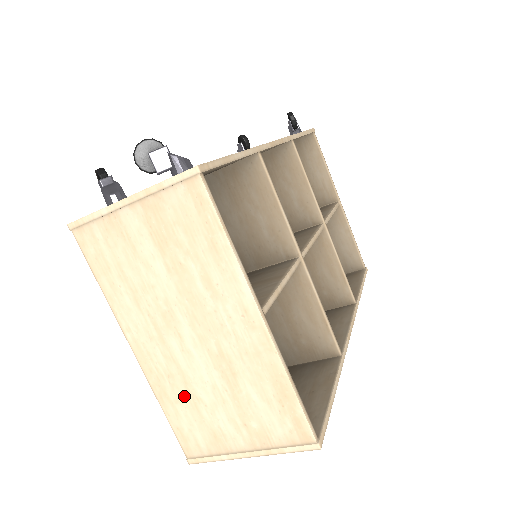
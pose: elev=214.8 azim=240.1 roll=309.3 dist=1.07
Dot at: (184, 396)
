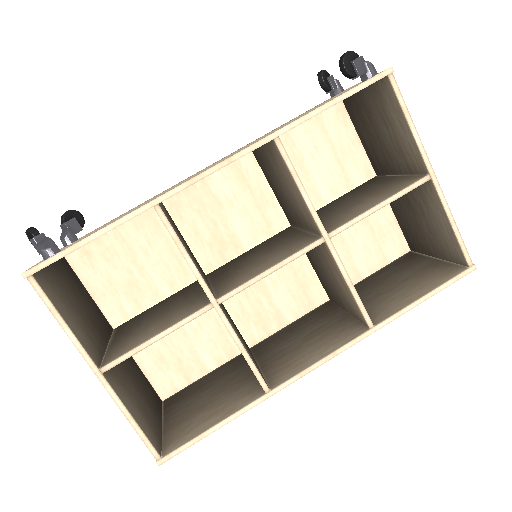
Dot at: occluded
